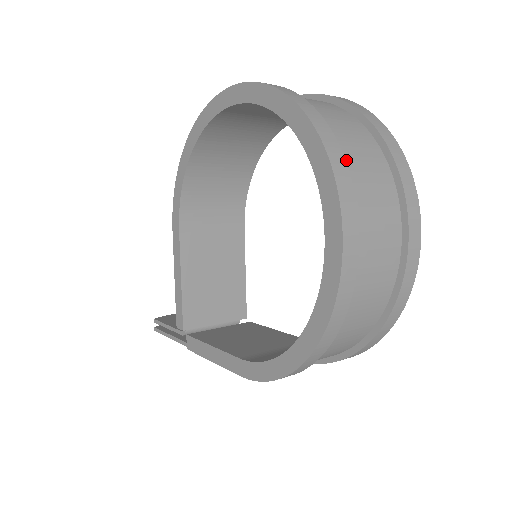
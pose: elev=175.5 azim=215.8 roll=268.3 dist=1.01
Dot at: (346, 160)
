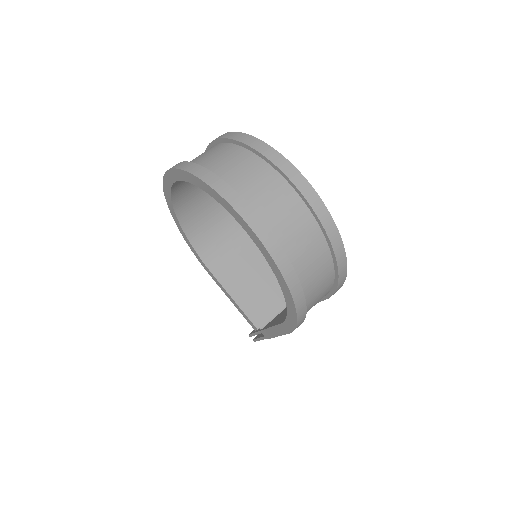
Dot at: (228, 179)
